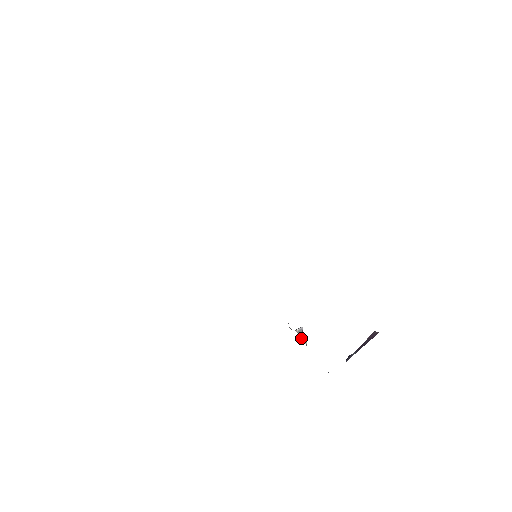
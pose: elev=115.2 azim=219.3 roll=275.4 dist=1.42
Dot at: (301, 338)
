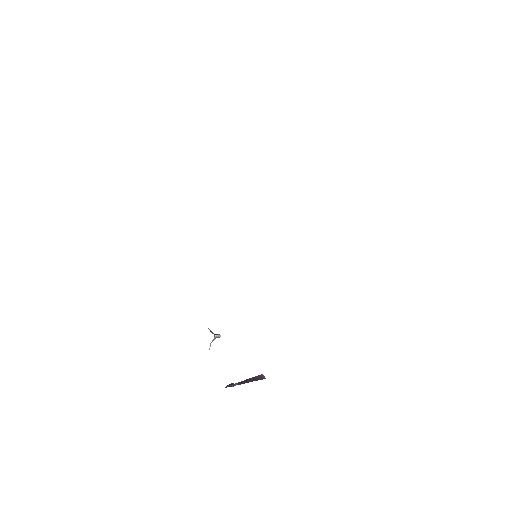
Dot at: occluded
